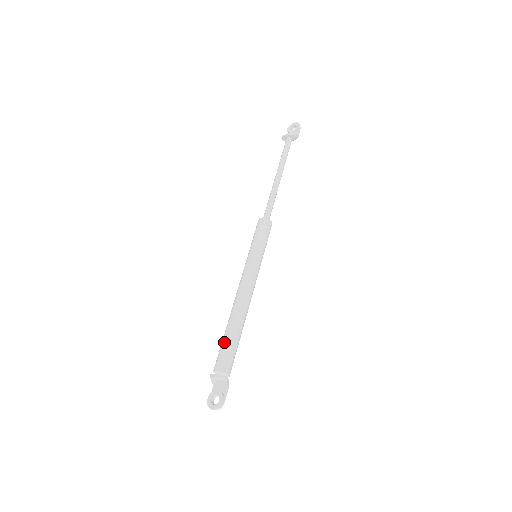
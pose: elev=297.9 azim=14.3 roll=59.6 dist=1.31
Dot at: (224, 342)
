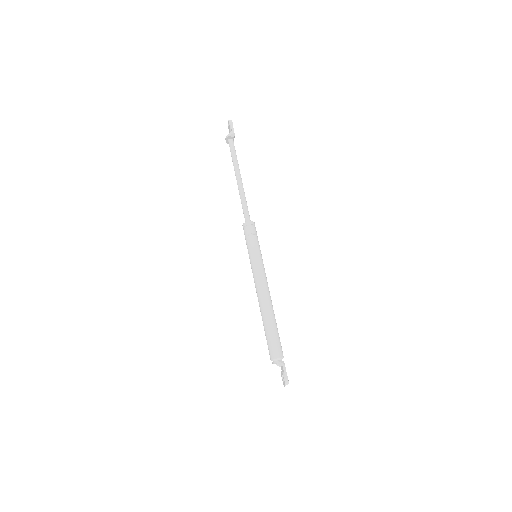
Dot at: occluded
